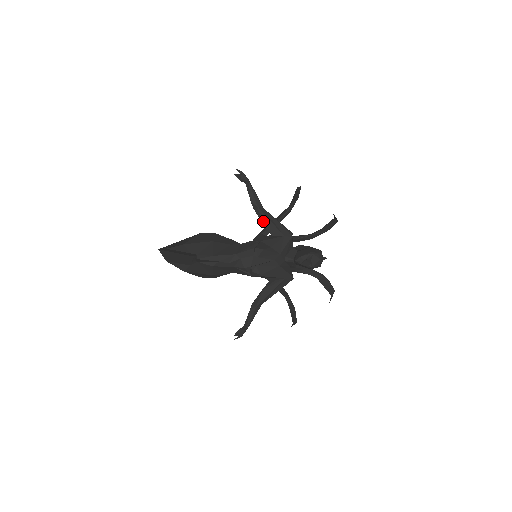
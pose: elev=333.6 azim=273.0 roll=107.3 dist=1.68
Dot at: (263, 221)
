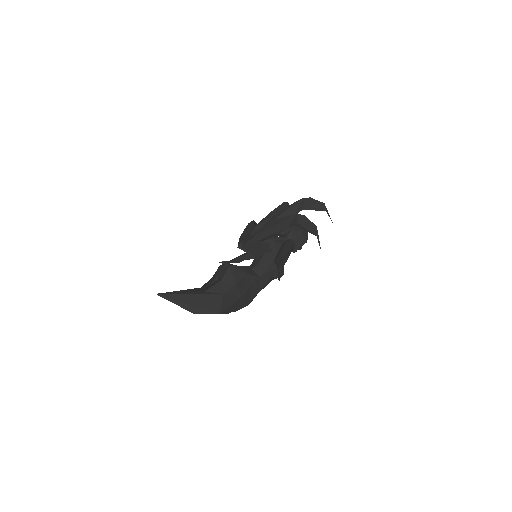
Dot at: occluded
